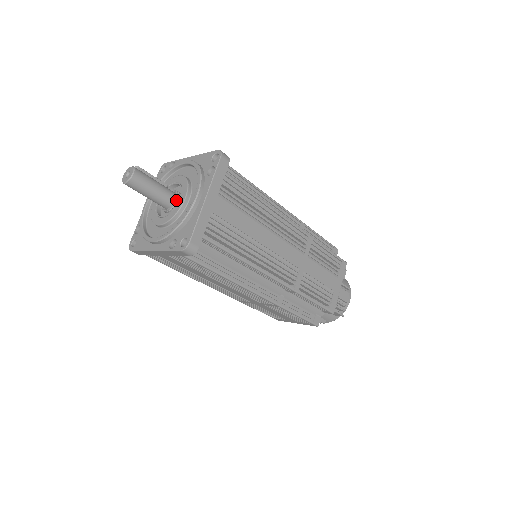
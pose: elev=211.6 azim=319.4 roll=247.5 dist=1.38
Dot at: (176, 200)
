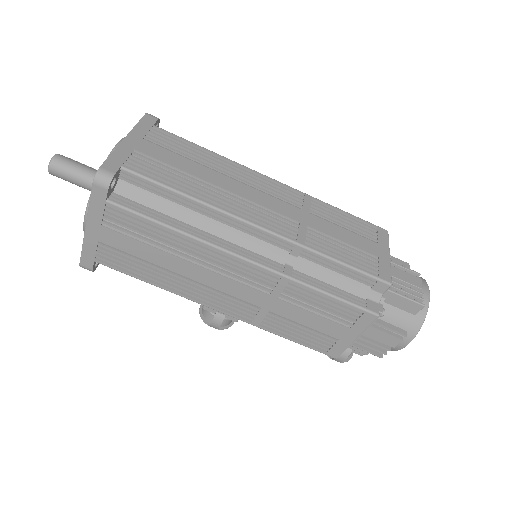
Dot at: occluded
